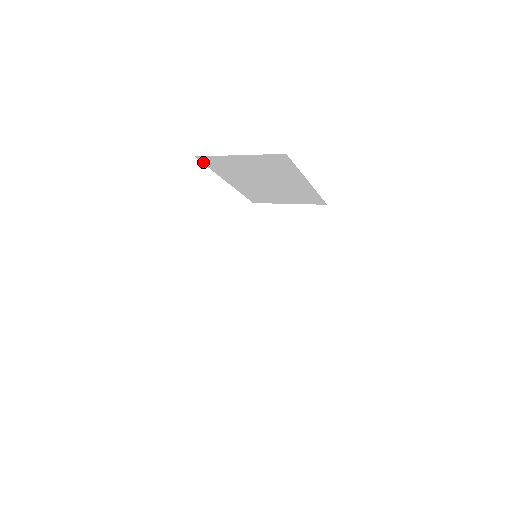
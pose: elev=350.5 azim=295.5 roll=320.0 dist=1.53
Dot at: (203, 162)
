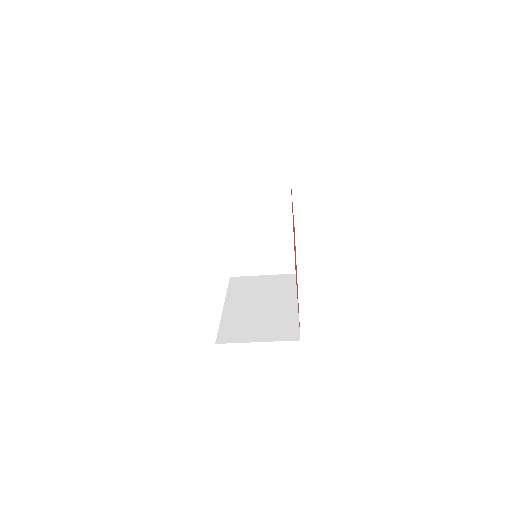
Dot at: (221, 194)
